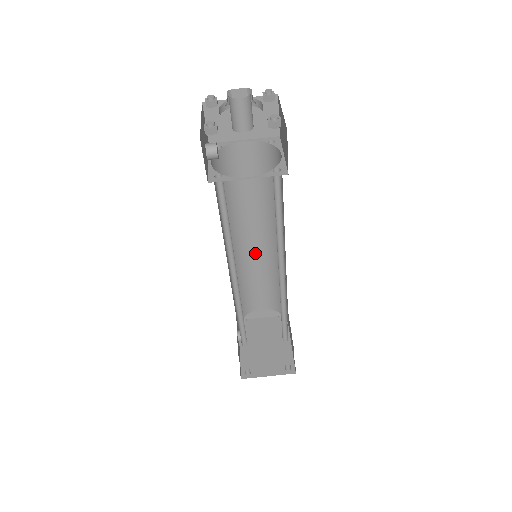
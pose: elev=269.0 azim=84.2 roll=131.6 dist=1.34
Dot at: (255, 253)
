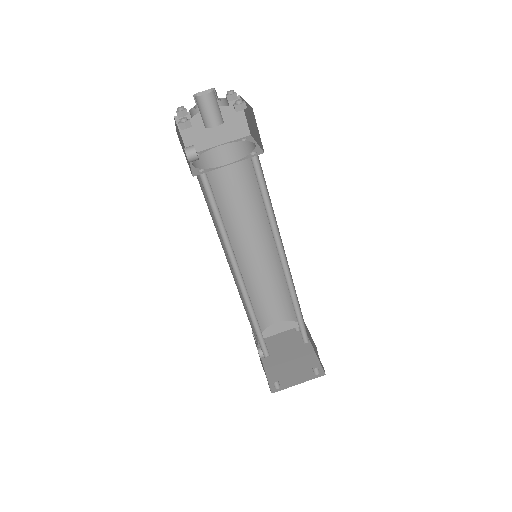
Dot at: (256, 260)
